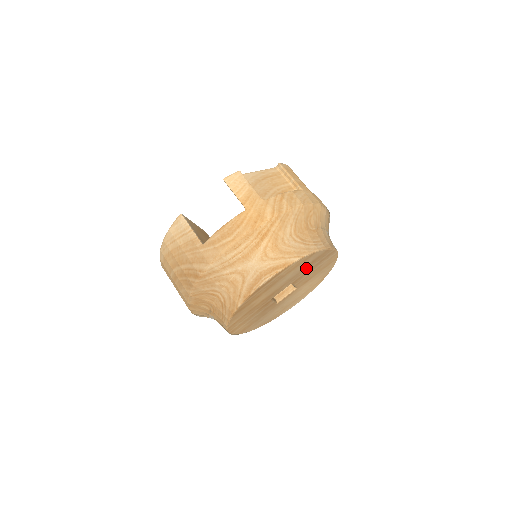
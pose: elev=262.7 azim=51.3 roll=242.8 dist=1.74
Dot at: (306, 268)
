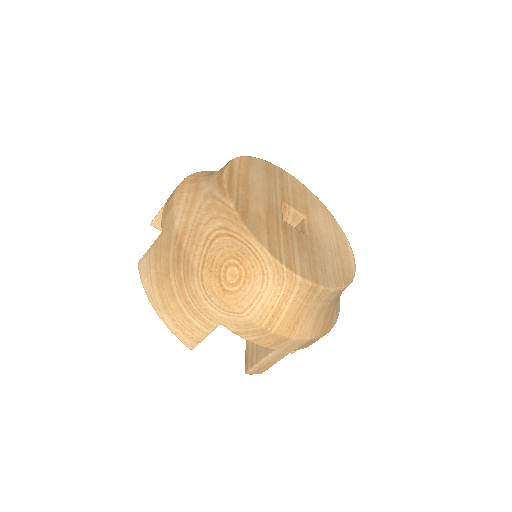
Dot at: (271, 181)
